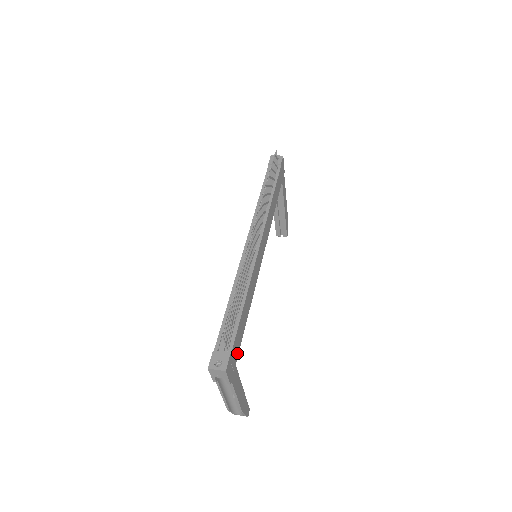
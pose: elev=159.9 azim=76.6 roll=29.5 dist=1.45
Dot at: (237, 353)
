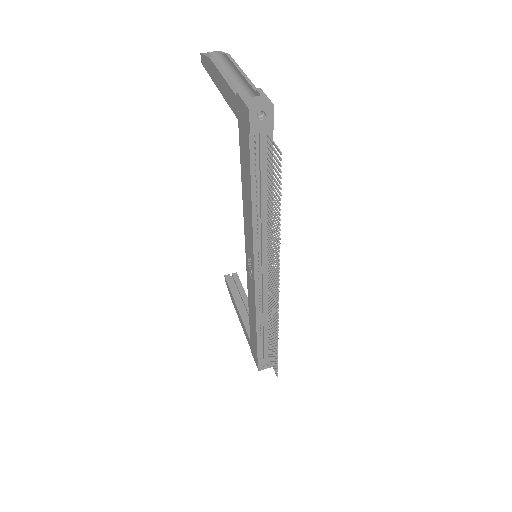
Dot at: occluded
